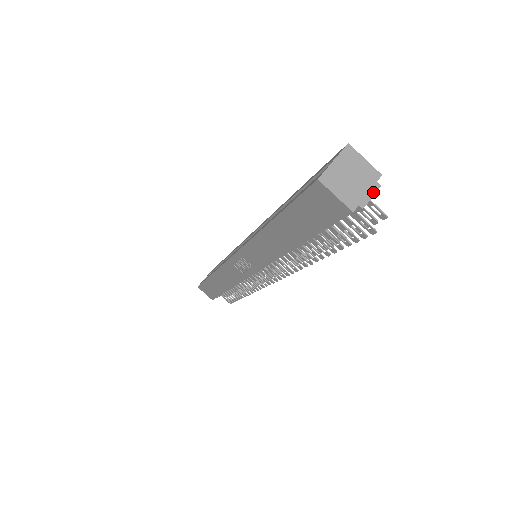
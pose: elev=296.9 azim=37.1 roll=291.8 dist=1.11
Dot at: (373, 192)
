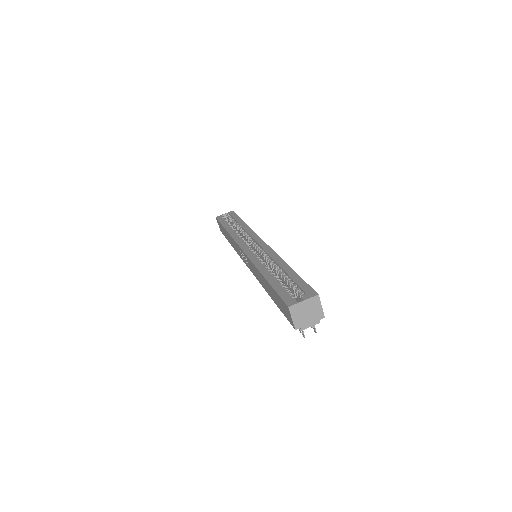
Dot at: (314, 324)
